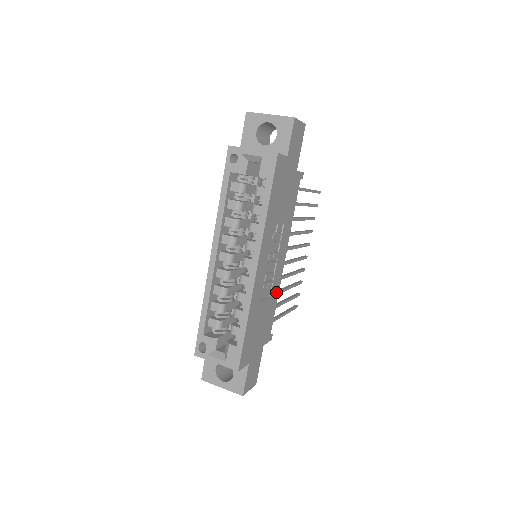
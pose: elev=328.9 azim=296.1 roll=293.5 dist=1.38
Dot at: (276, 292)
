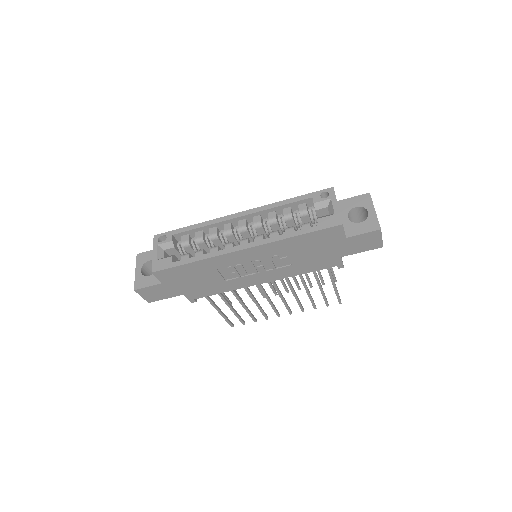
Dot at: (233, 287)
